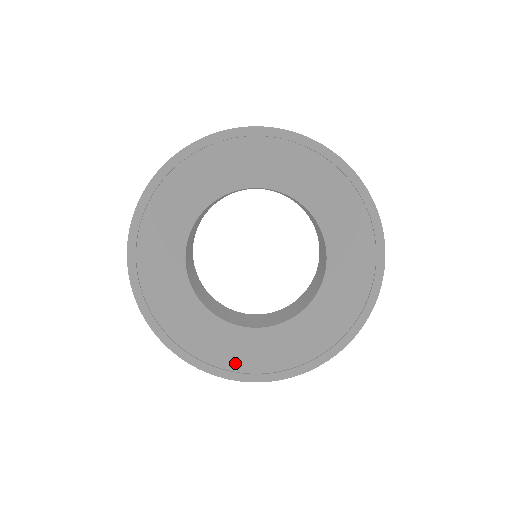
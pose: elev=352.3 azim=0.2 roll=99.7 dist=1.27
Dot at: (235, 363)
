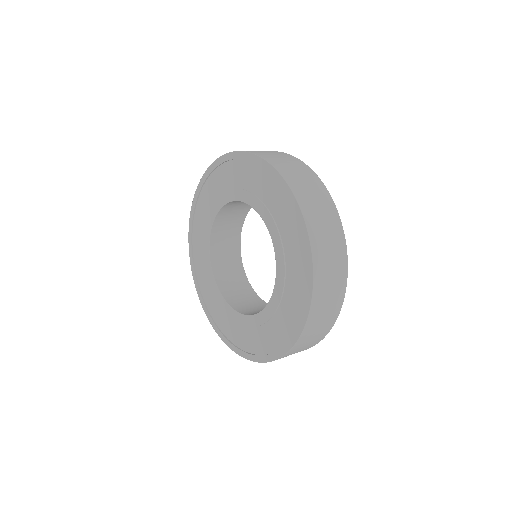
Dot at: (219, 321)
